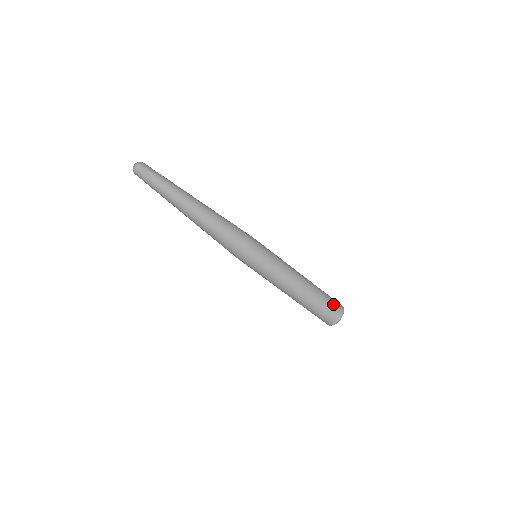
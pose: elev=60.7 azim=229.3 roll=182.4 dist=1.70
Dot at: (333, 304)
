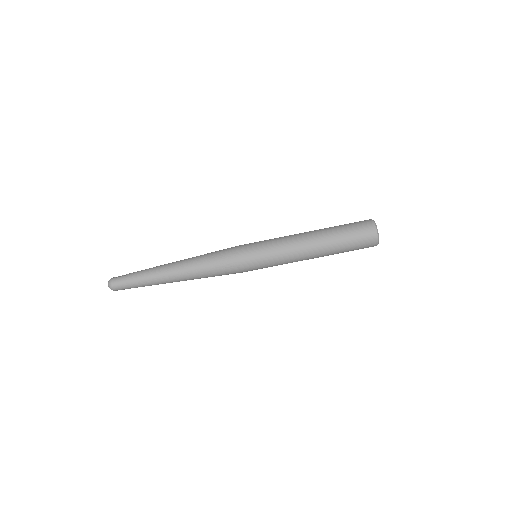
Dot at: occluded
